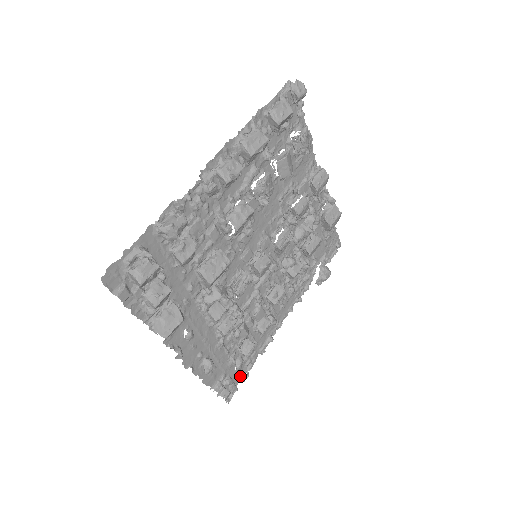
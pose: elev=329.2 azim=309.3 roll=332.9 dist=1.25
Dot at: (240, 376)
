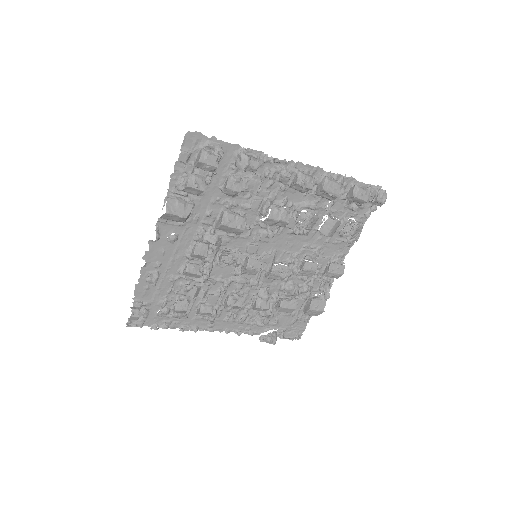
Dot at: (153, 323)
